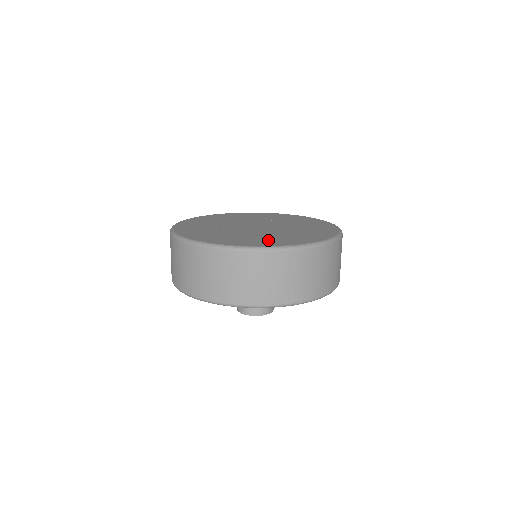
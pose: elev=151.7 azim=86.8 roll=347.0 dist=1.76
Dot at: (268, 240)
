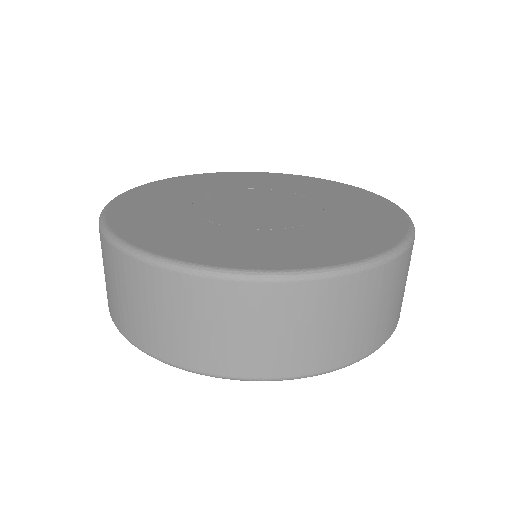
Dot at: (225, 246)
